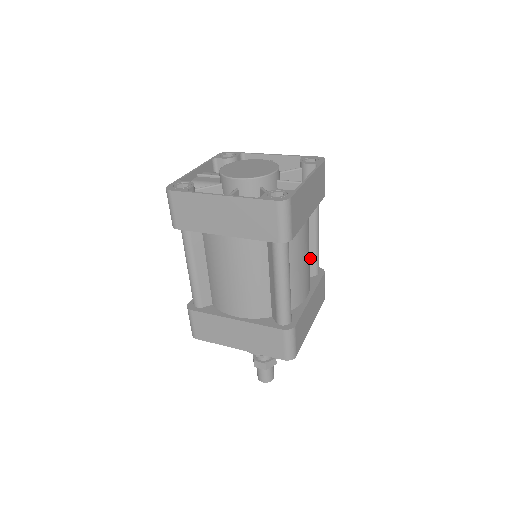
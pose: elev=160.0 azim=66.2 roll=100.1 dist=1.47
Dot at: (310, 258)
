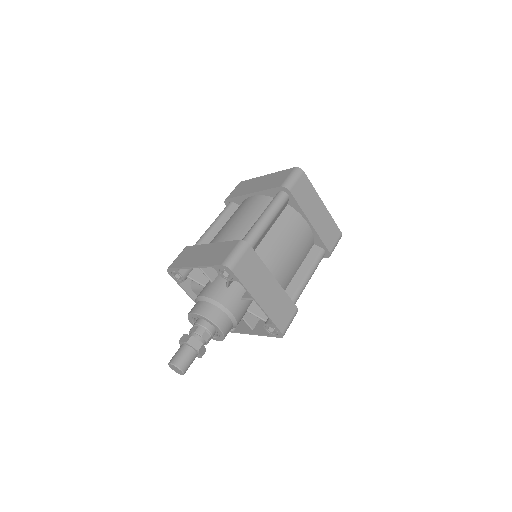
Dot at: (293, 284)
